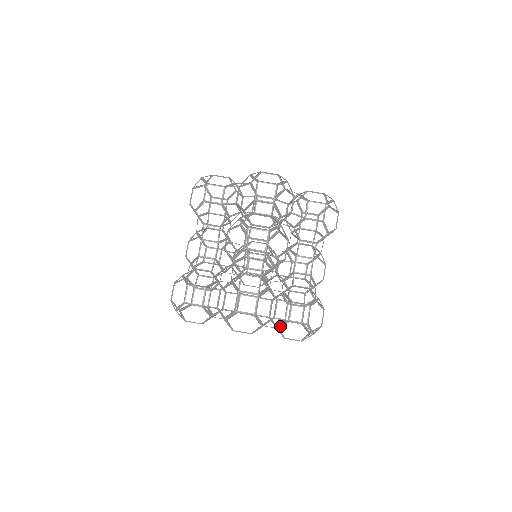
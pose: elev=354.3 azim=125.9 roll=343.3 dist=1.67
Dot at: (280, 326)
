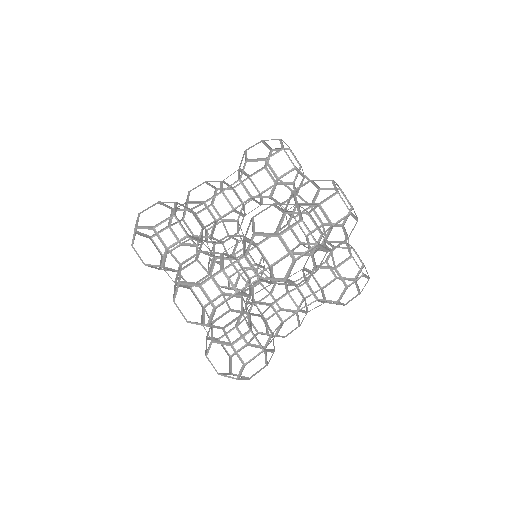
Dot at: (322, 293)
